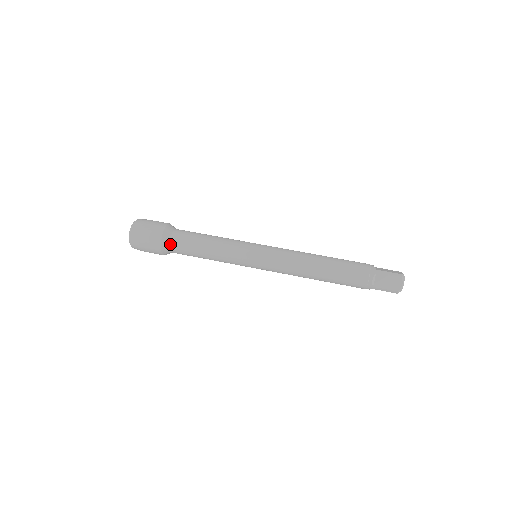
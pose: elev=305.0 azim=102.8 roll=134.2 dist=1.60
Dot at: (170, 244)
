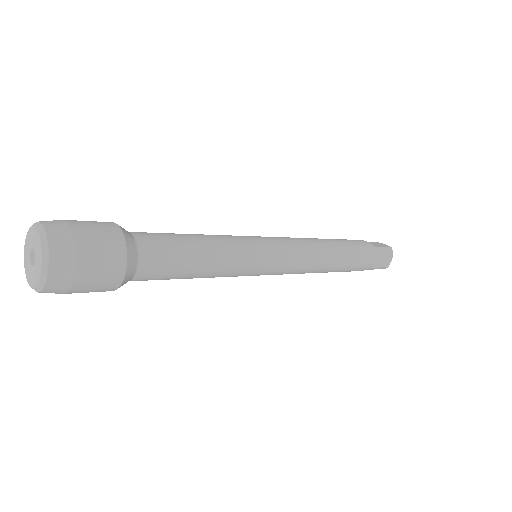
Dot at: (132, 235)
